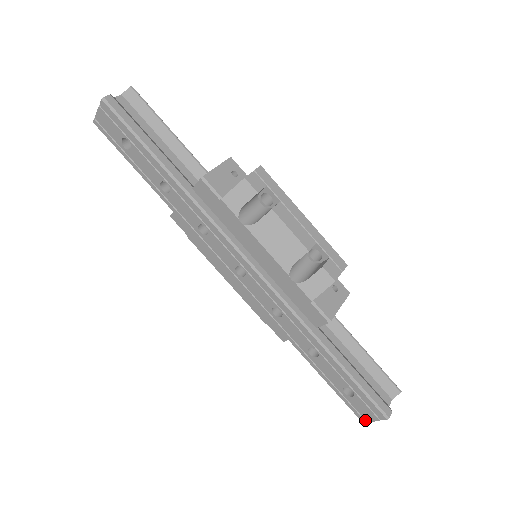
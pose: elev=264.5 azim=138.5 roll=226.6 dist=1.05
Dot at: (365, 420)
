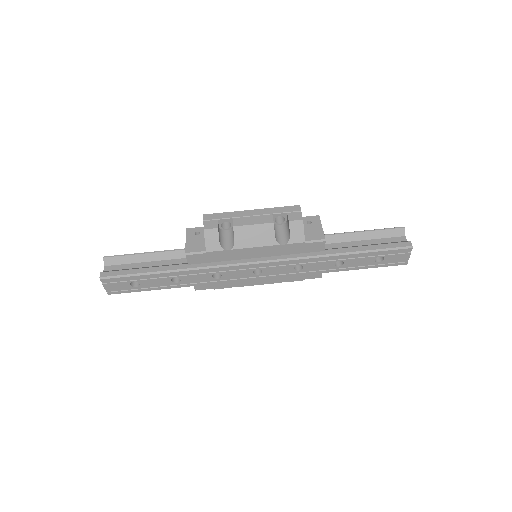
Dot at: (406, 262)
